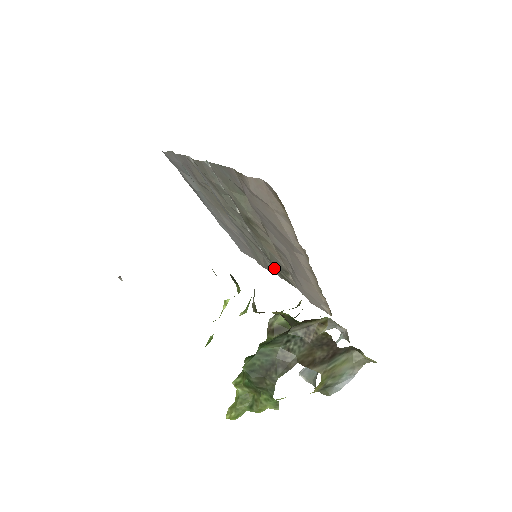
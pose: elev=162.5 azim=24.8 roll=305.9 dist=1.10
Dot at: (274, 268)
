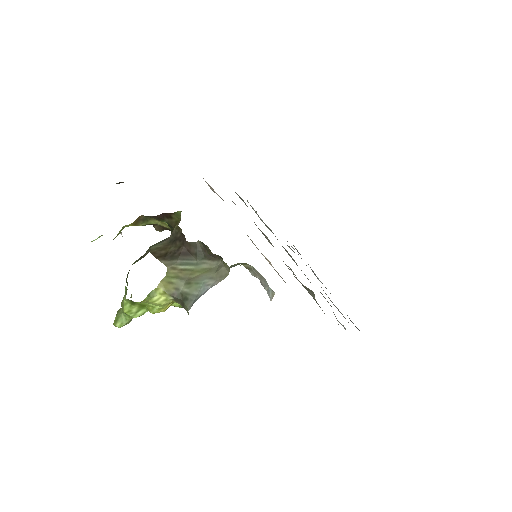
Dot at: occluded
